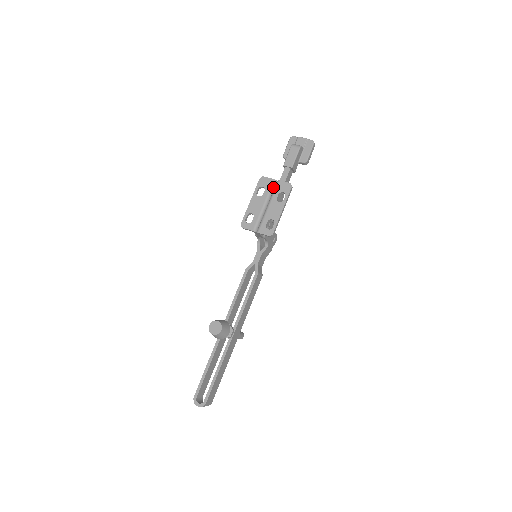
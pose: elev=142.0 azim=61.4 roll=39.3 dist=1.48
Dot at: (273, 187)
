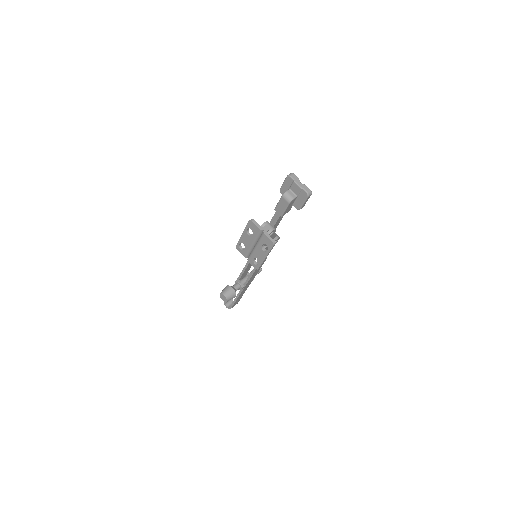
Dot at: (260, 234)
